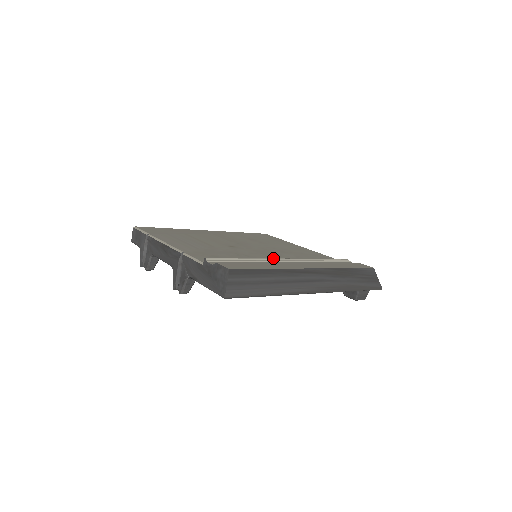
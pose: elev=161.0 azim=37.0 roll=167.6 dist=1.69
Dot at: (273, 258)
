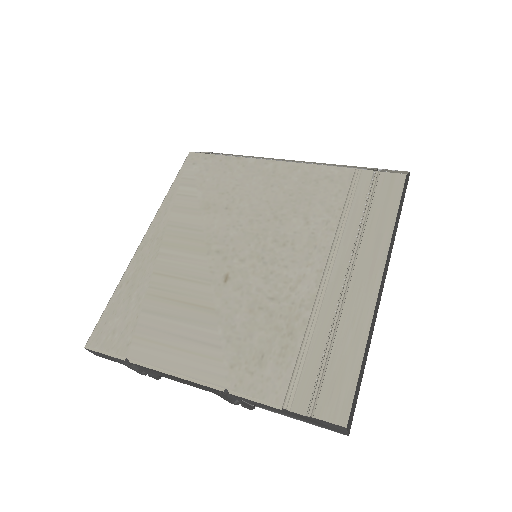
Dot at: (318, 294)
